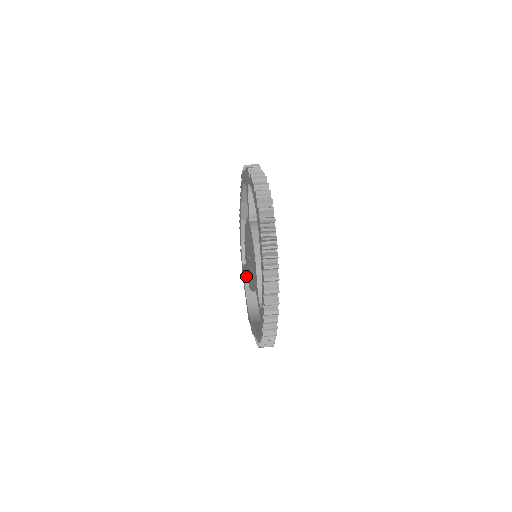
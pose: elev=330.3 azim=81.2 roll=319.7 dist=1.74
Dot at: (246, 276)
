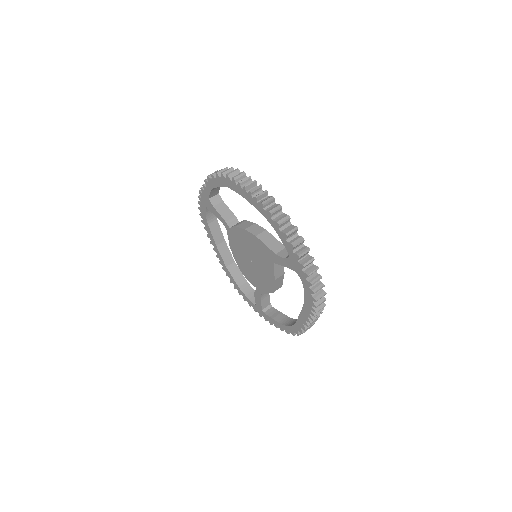
Dot at: (264, 309)
